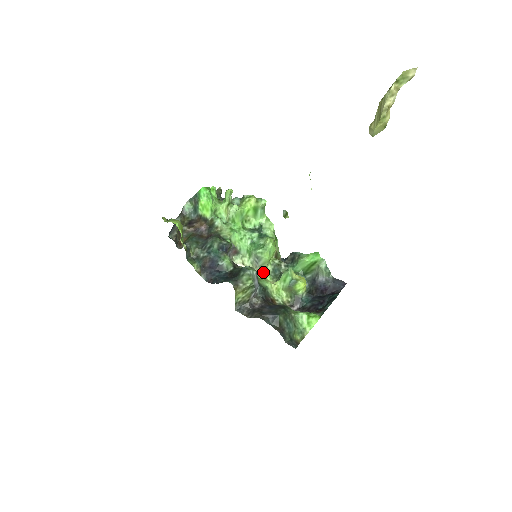
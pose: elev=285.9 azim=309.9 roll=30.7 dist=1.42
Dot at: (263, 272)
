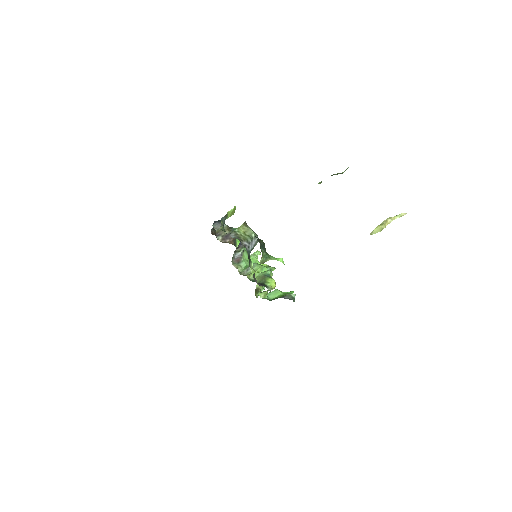
Dot at: (247, 275)
